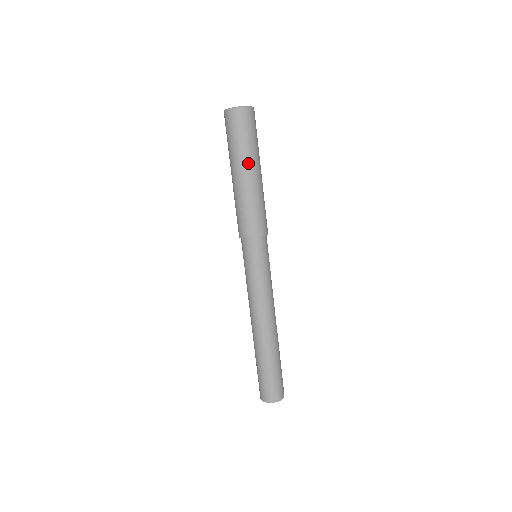
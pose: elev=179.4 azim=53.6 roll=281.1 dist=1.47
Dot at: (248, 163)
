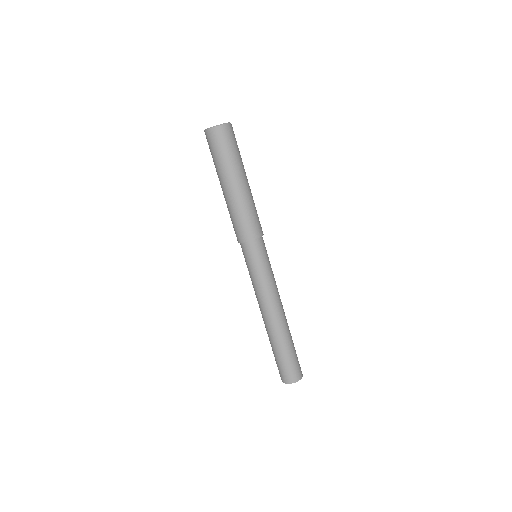
Dot at: (243, 172)
